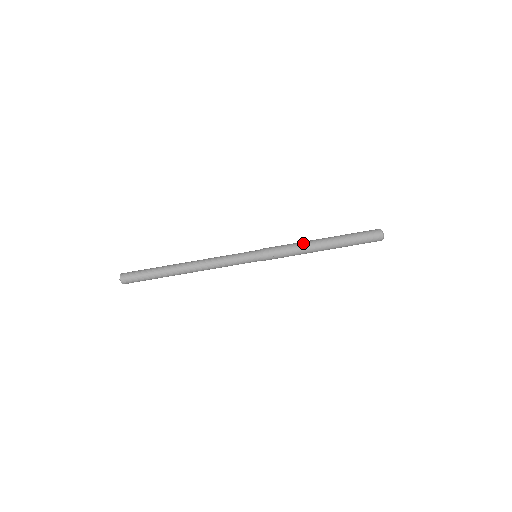
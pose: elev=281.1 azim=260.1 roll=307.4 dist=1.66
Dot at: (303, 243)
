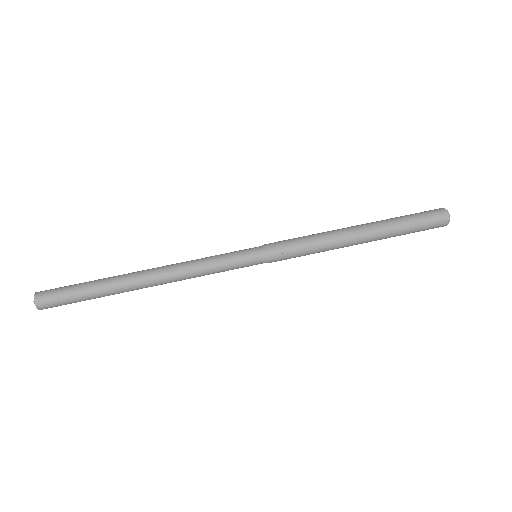
Dot at: (327, 231)
